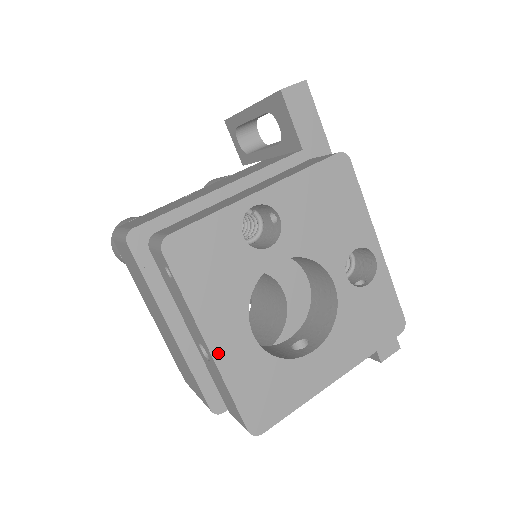
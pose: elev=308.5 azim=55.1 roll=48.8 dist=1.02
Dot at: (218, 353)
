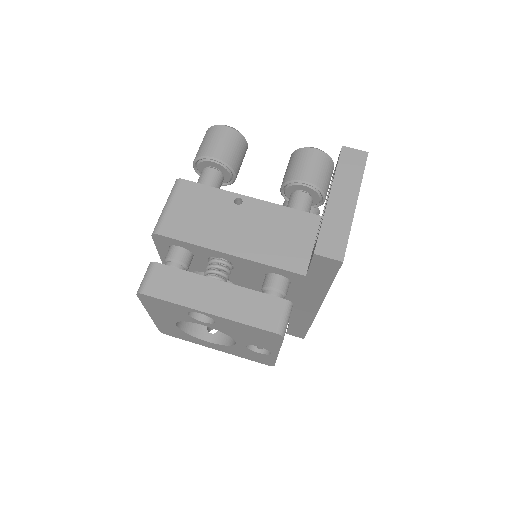
Dot at: (154, 318)
